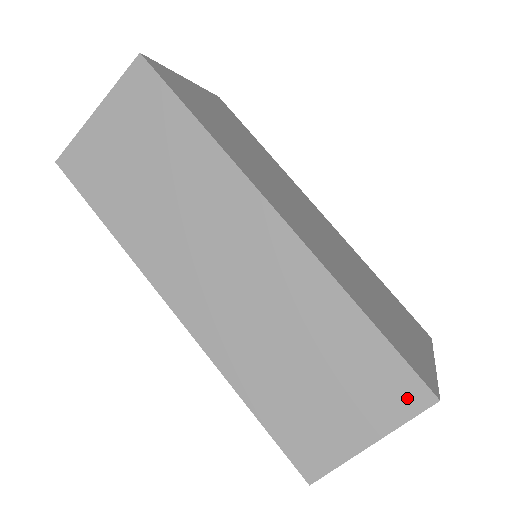
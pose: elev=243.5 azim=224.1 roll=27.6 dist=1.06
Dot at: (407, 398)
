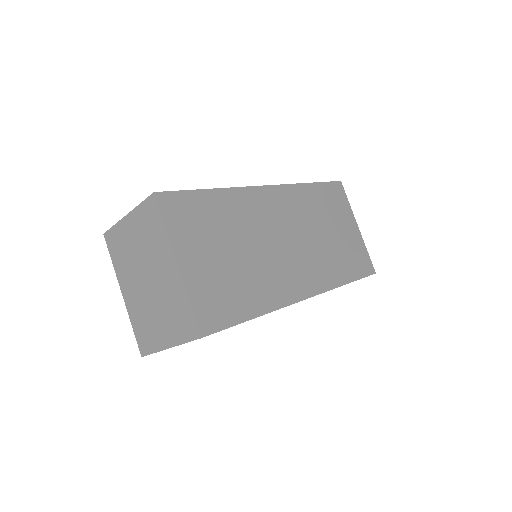
Dot at: occluded
